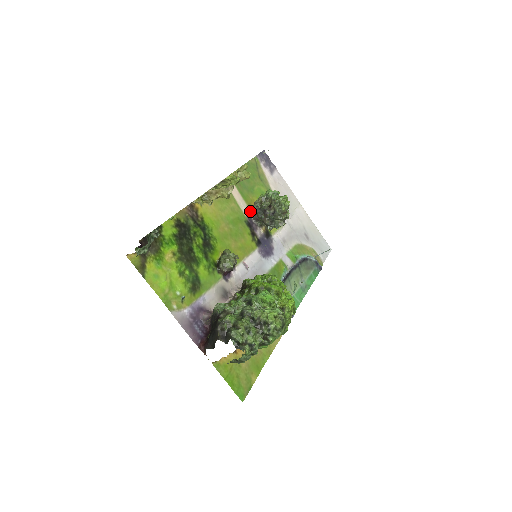
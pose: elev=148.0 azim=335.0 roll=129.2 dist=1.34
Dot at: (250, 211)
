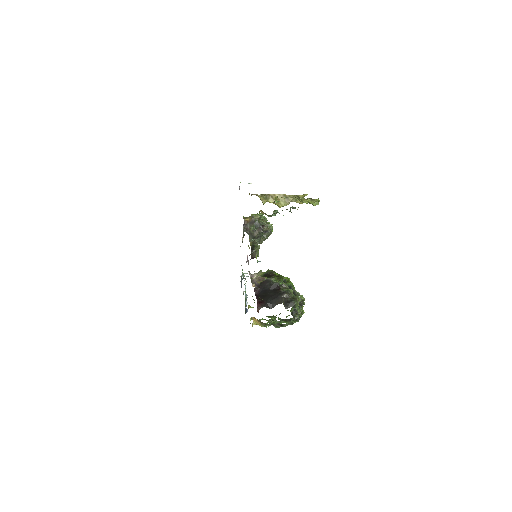
Dot at: (244, 220)
